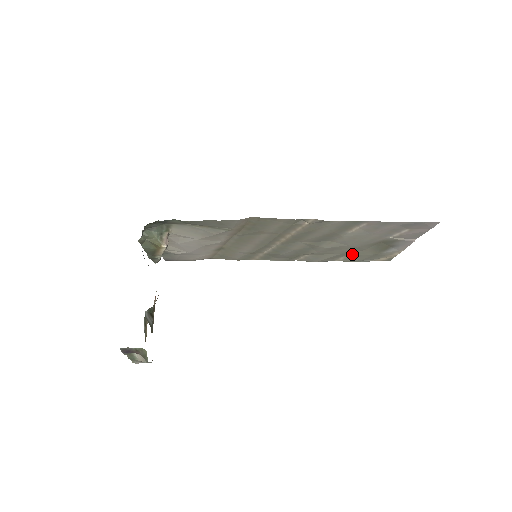
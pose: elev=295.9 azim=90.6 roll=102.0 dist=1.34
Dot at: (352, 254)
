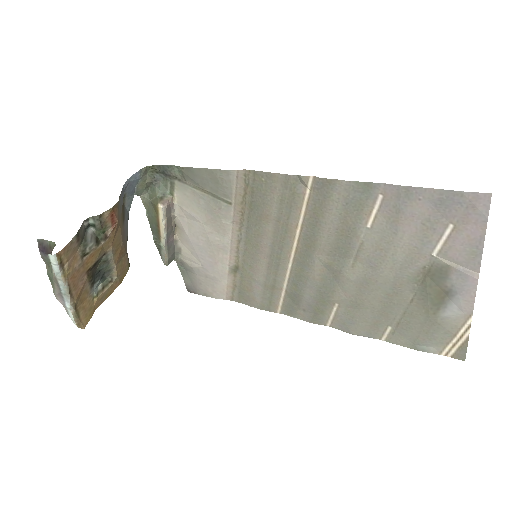
Dot at: (397, 317)
